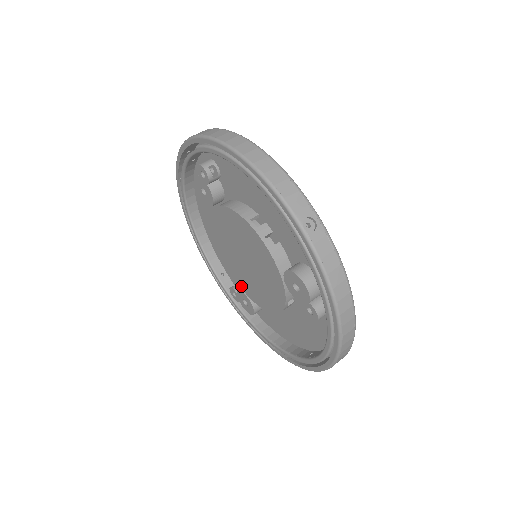
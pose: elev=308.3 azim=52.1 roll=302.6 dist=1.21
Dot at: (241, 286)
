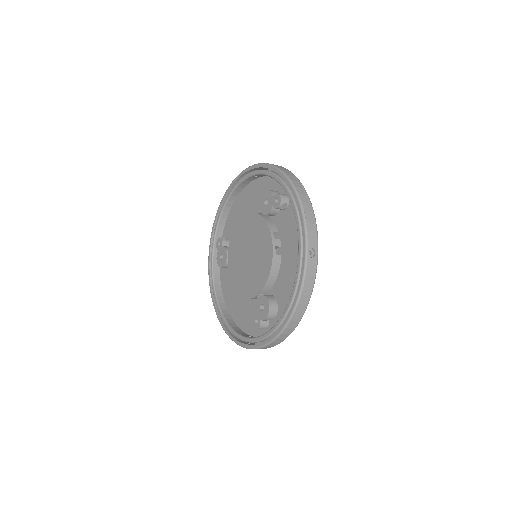
Dot at: (255, 293)
